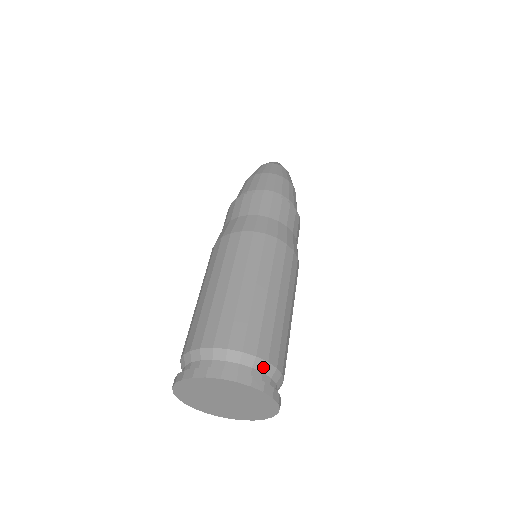
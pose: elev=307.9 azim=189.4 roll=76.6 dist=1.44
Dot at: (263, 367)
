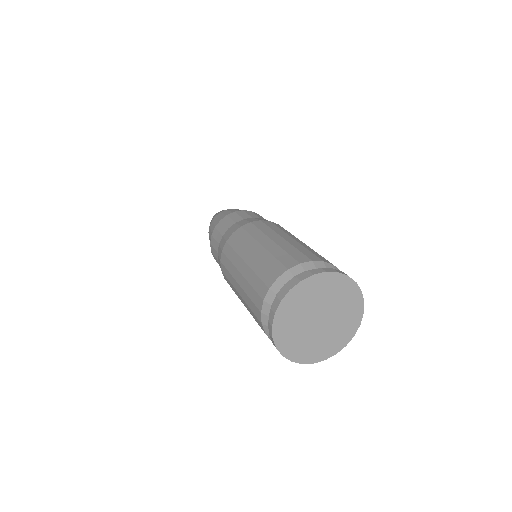
Dot at: occluded
